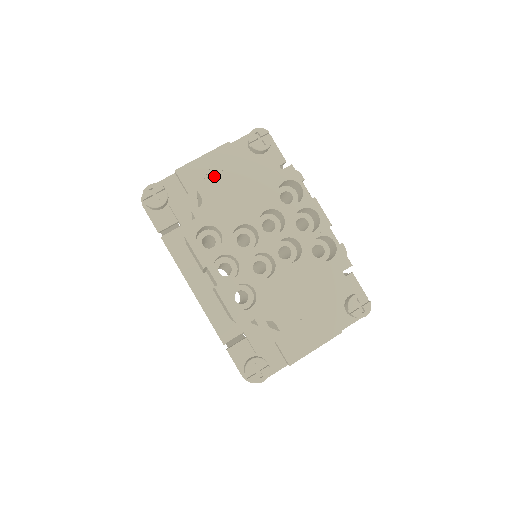
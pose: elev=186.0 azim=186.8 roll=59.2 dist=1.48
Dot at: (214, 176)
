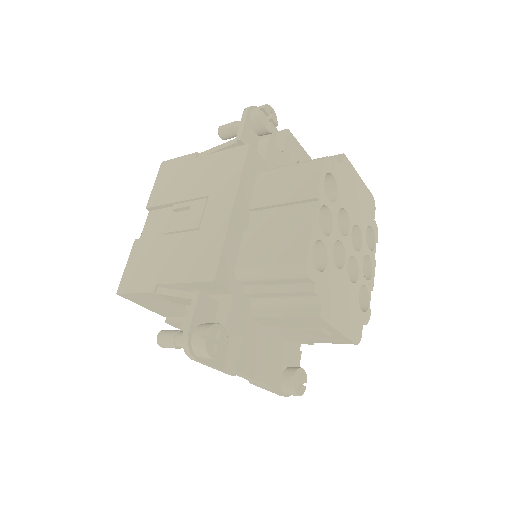
Dot at: occluded
